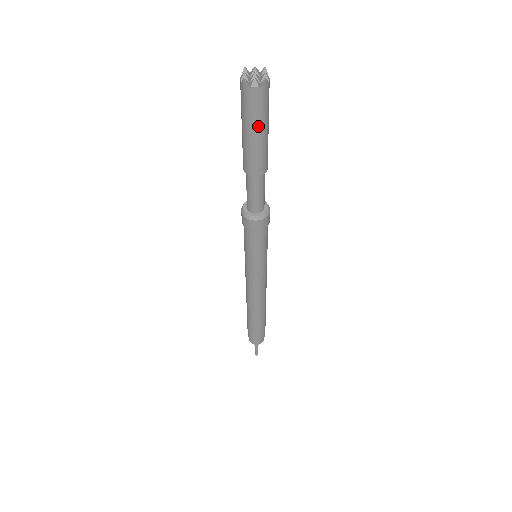
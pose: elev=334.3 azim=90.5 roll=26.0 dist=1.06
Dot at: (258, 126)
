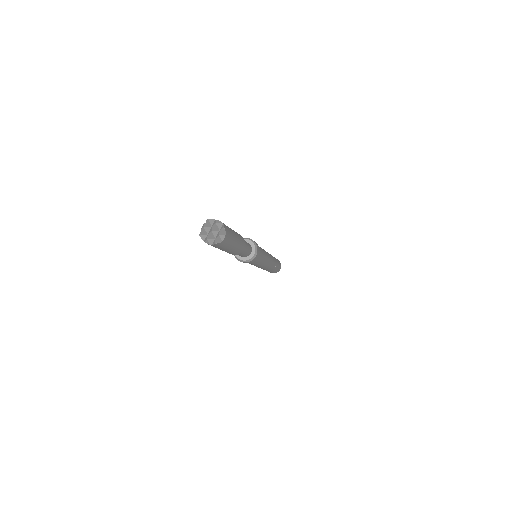
Dot at: (220, 249)
